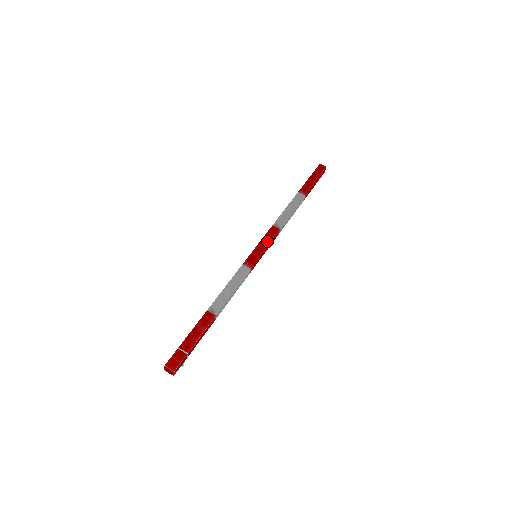
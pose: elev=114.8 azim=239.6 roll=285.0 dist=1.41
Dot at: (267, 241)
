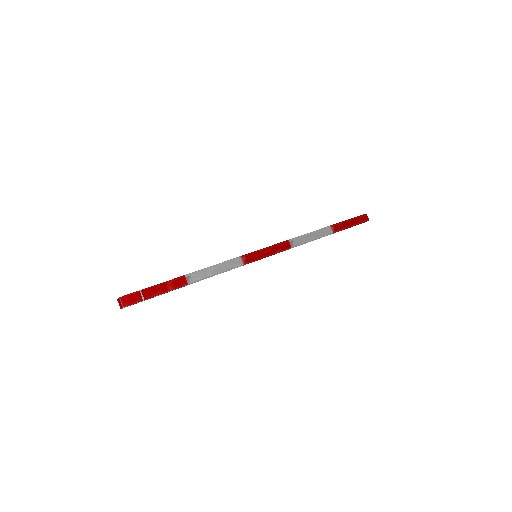
Dot at: (274, 250)
